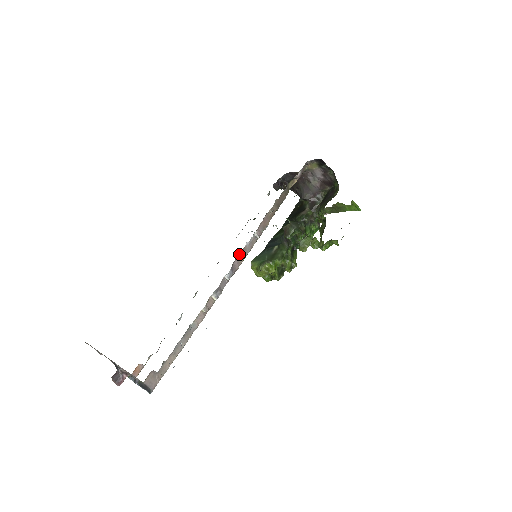
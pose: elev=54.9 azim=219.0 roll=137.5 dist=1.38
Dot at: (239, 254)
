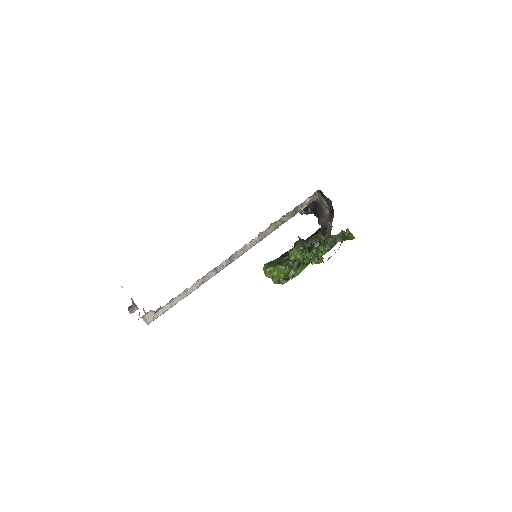
Dot at: (239, 250)
